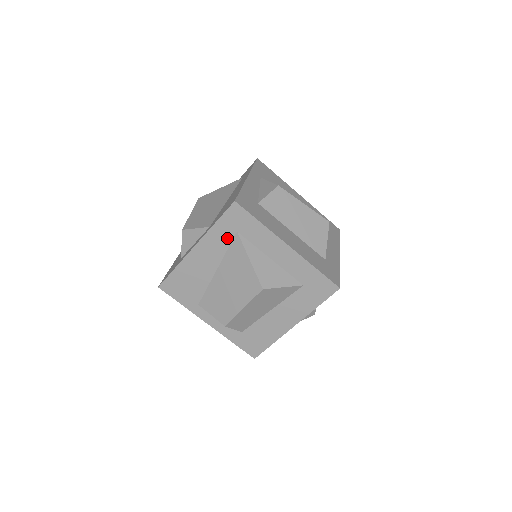
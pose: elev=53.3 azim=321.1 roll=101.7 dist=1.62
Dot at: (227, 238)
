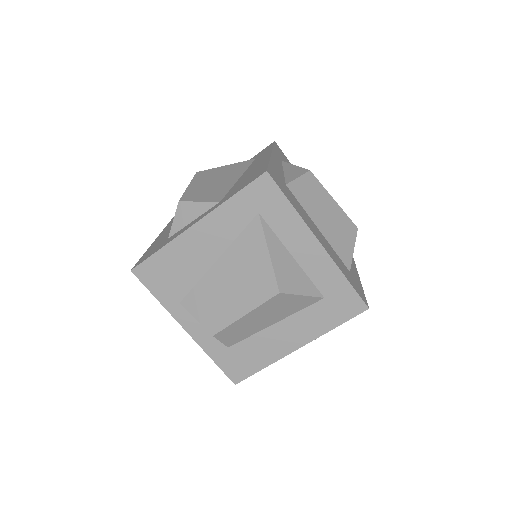
Dot at: (243, 219)
